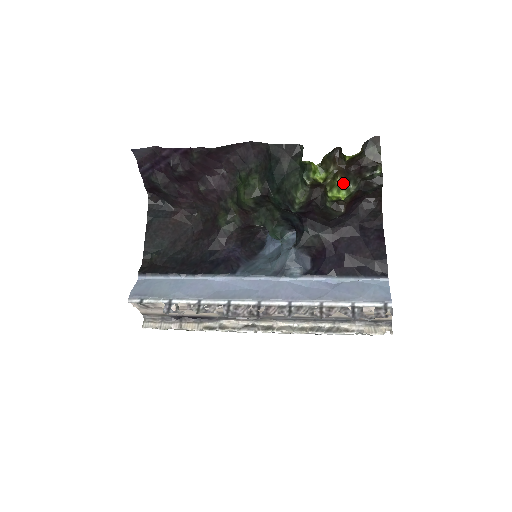
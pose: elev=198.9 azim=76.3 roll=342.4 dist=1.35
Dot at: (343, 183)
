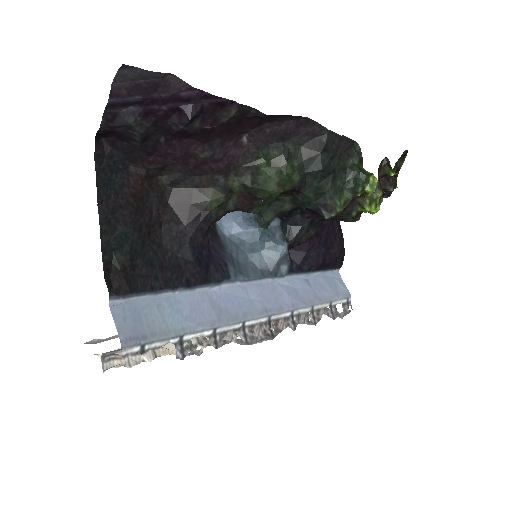
Dot at: (380, 198)
